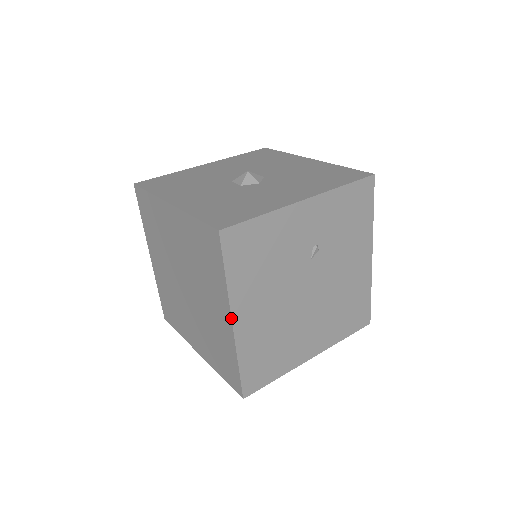
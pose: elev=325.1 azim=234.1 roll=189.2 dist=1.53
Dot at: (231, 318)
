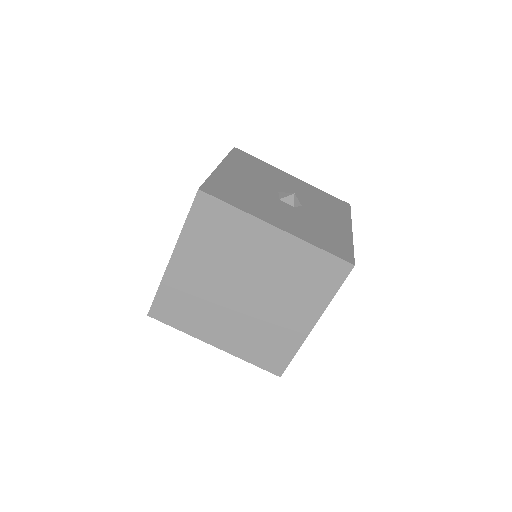
Dot at: occluded
